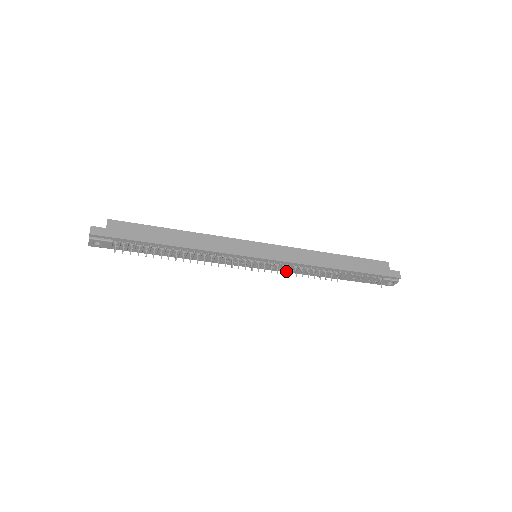
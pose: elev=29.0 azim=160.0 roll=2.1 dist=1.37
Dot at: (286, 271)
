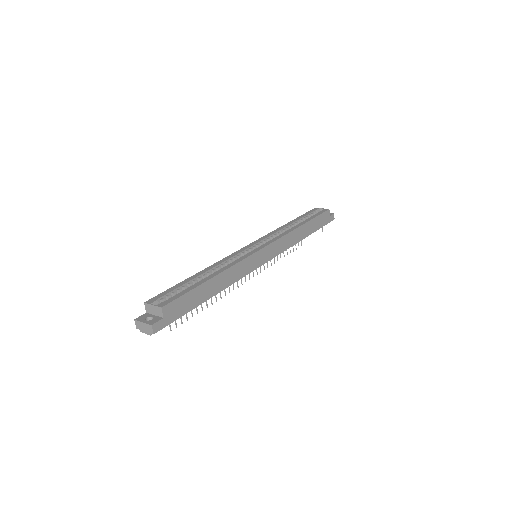
Dot at: occluded
